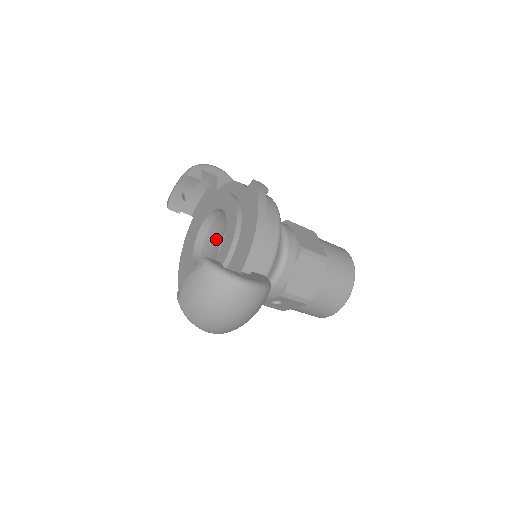
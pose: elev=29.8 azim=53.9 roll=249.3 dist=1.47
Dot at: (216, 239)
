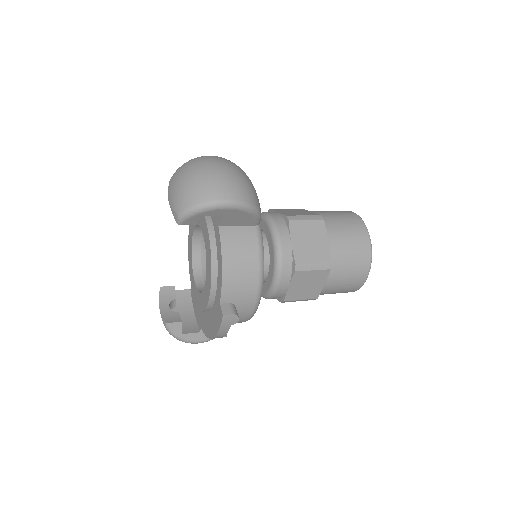
Dot at: occluded
